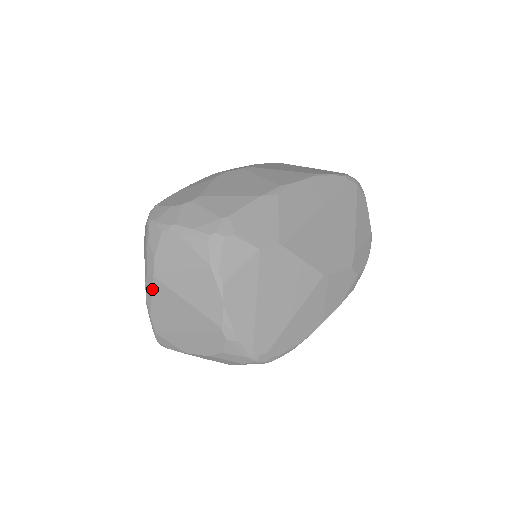
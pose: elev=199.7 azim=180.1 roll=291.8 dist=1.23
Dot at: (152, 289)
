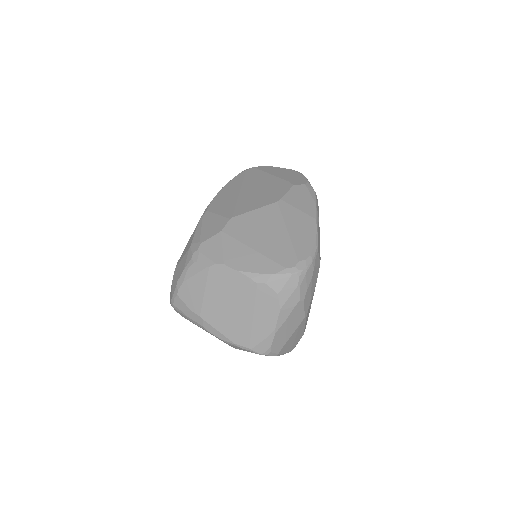
Dot at: (213, 327)
